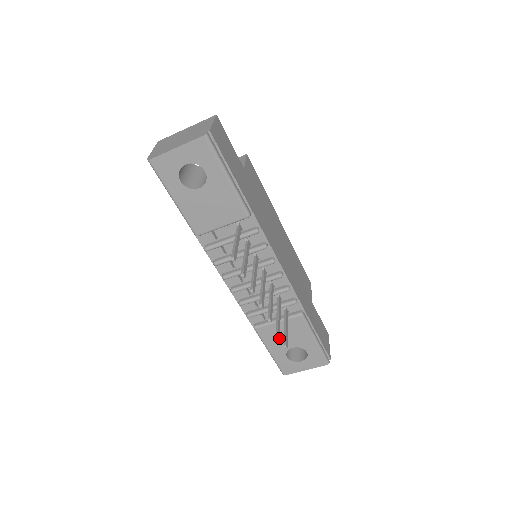
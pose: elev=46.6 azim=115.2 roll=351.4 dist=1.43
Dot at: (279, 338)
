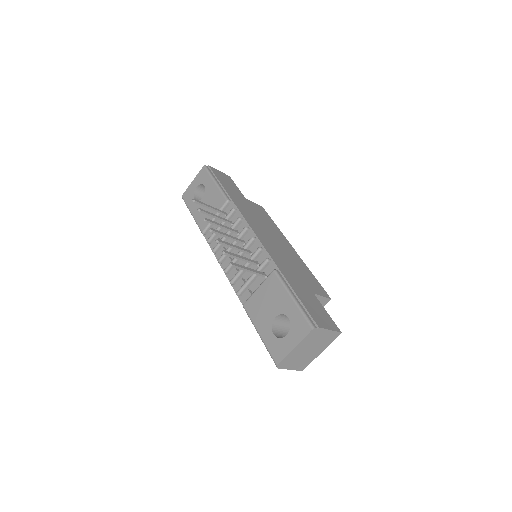
Dot at: (262, 309)
